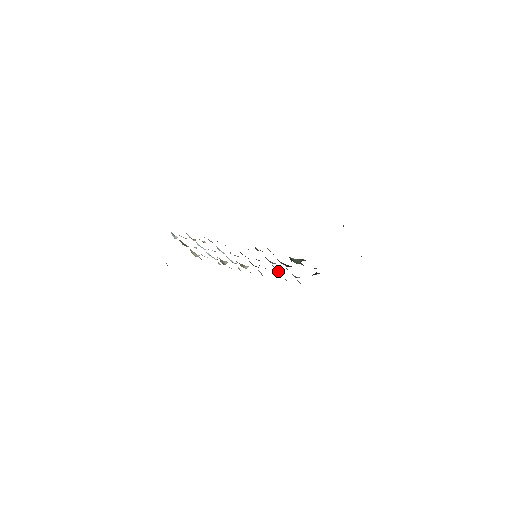
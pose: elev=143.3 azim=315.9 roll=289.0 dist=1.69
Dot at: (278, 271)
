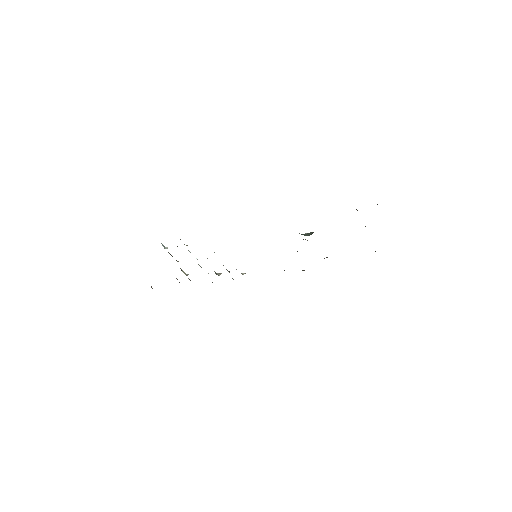
Dot at: occluded
